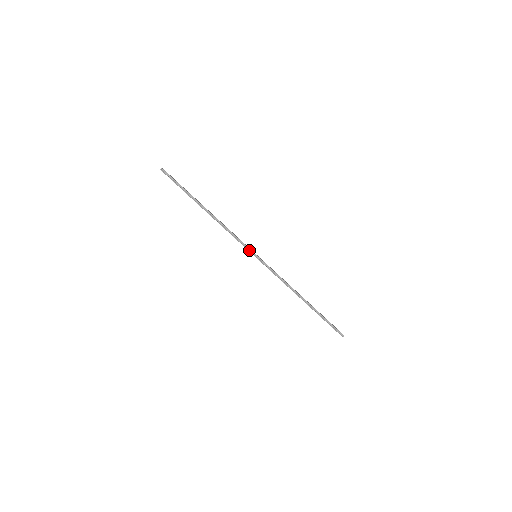
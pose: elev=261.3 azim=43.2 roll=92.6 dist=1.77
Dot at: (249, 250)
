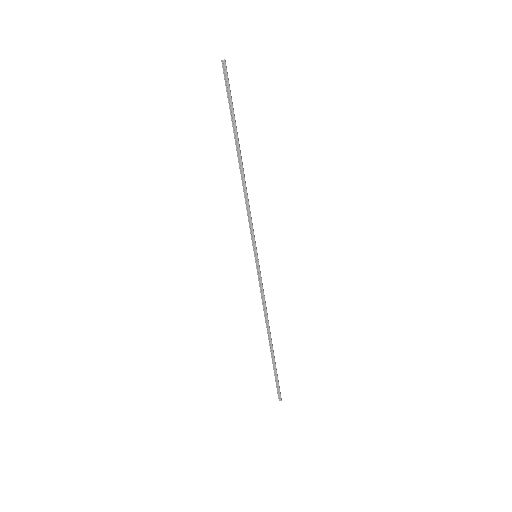
Dot at: (254, 244)
